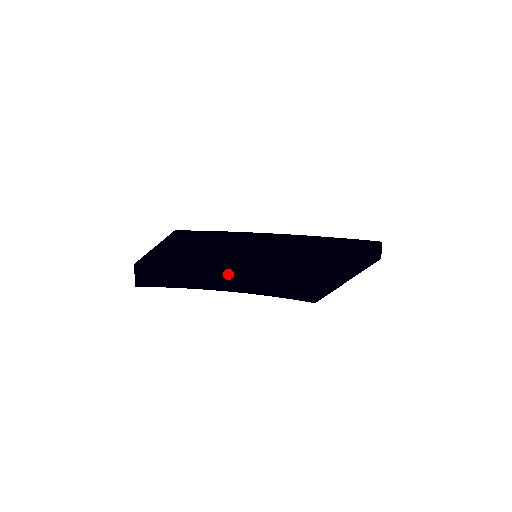
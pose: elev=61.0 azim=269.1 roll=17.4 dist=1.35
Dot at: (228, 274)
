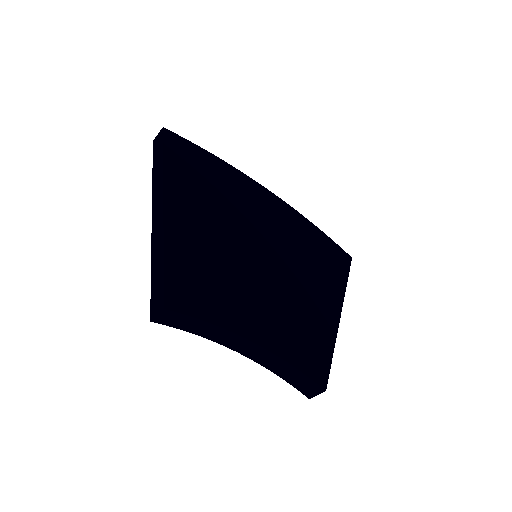
Dot at: (253, 347)
